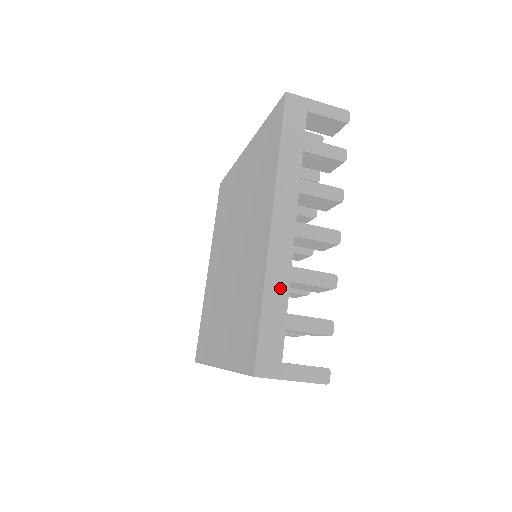
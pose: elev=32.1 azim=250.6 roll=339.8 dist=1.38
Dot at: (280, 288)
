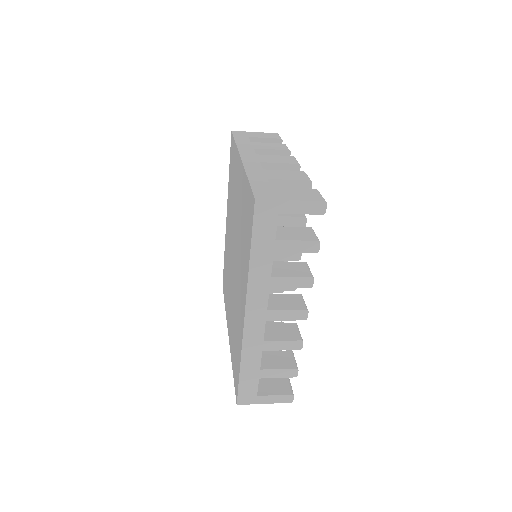
Dot at: (254, 356)
